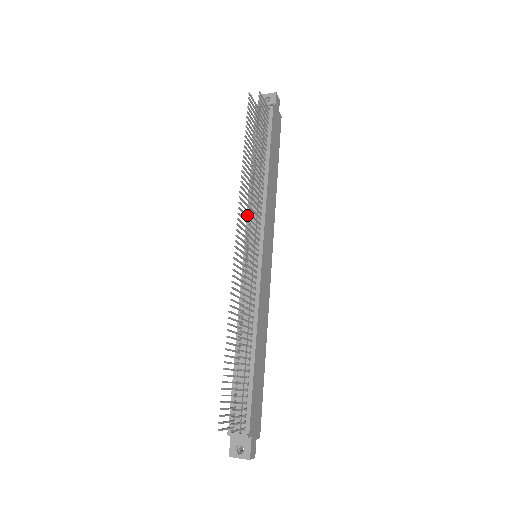
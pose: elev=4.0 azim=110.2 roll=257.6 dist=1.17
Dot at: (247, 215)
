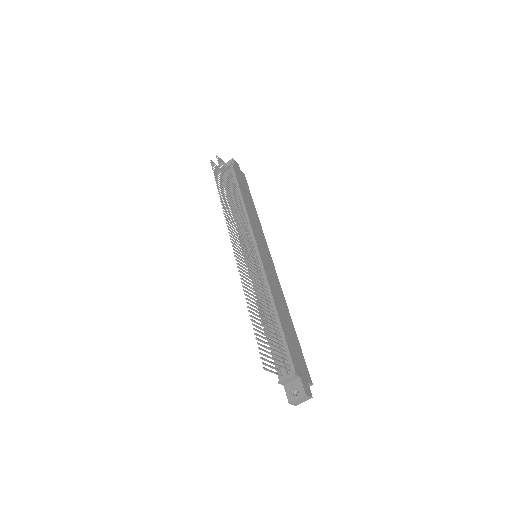
Dot at: occluded
